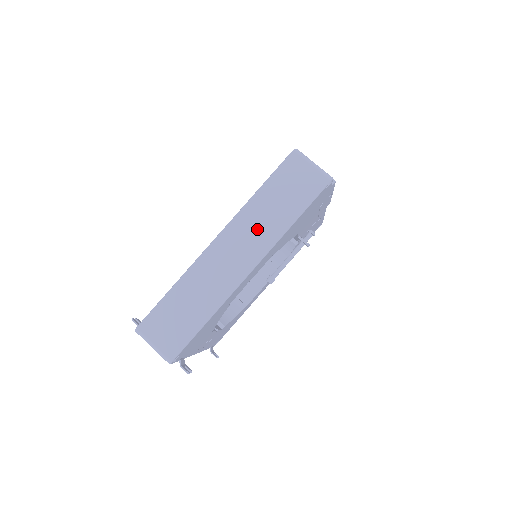
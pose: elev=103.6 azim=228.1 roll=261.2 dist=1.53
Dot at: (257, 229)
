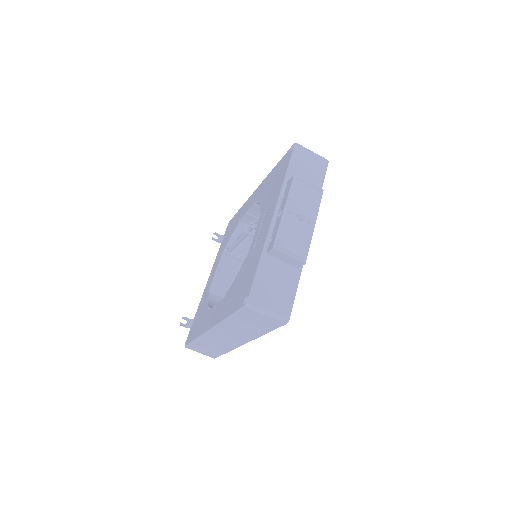
Dot at: (238, 333)
